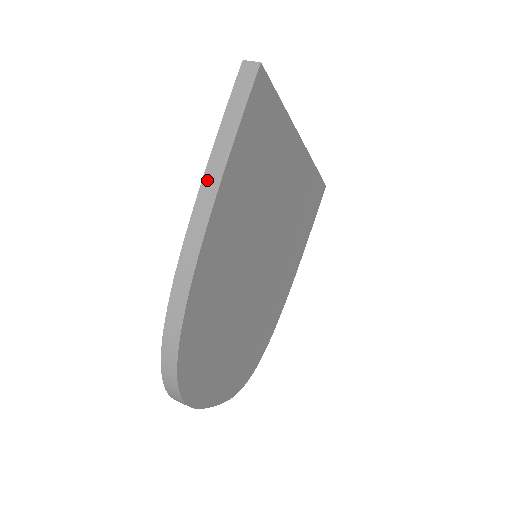
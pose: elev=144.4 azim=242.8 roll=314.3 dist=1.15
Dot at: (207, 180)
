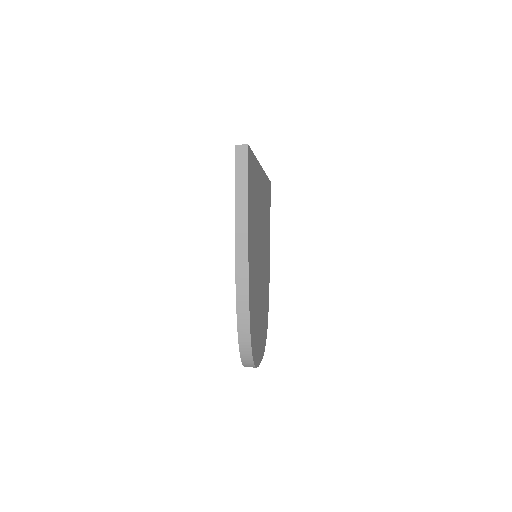
Dot at: (238, 230)
